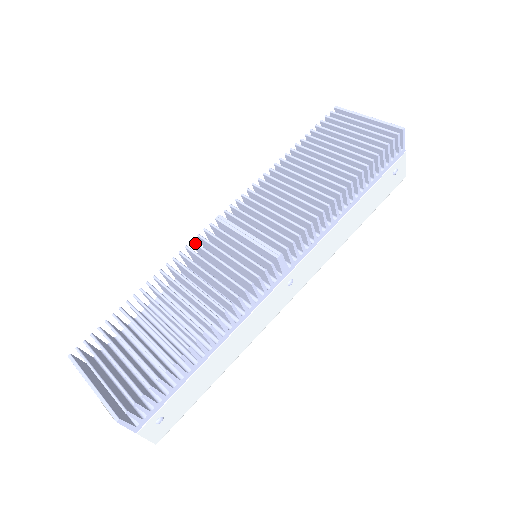
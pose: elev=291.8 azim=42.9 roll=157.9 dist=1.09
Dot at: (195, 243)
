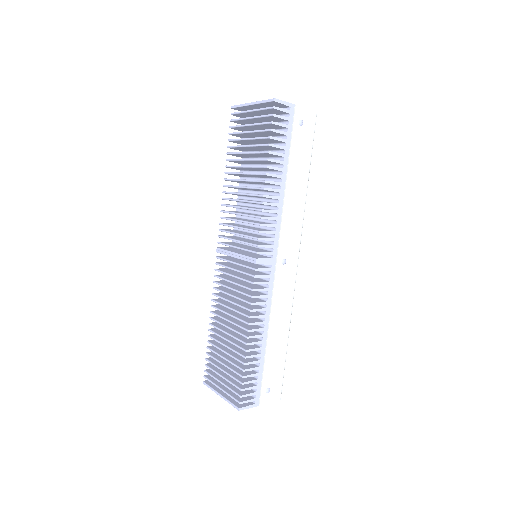
Dot at: occluded
